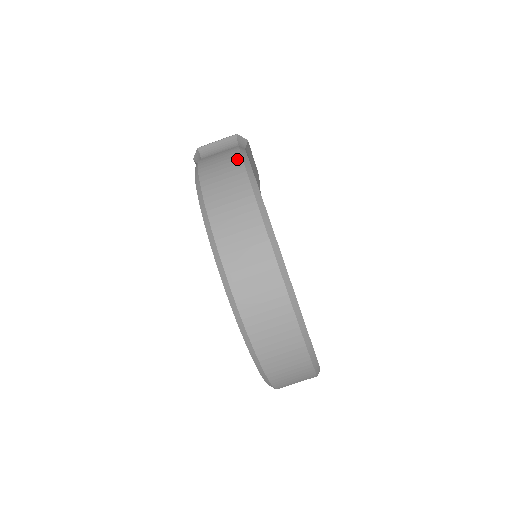
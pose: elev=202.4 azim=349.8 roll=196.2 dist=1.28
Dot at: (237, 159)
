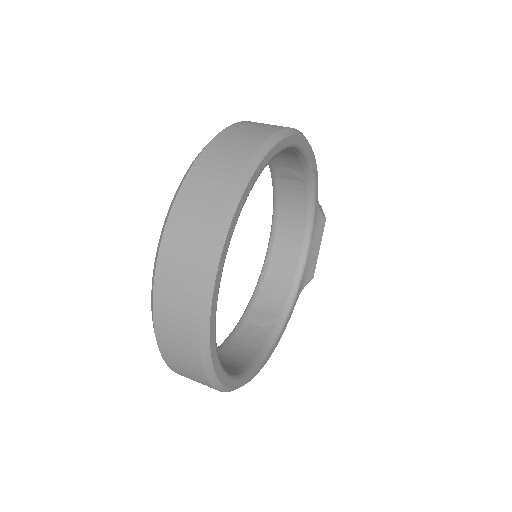
Dot at: occluded
